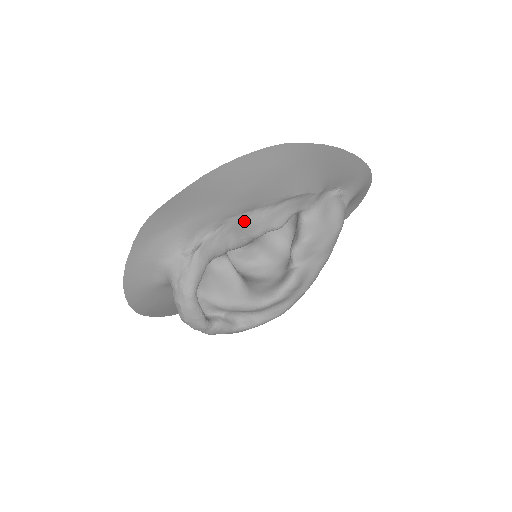
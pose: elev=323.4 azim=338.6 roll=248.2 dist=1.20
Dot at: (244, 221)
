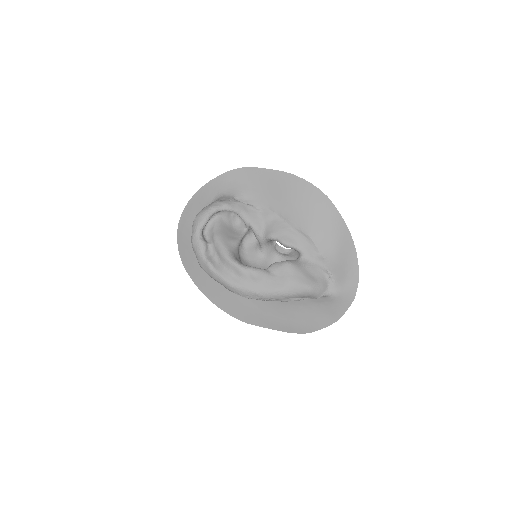
Dot at: (273, 220)
